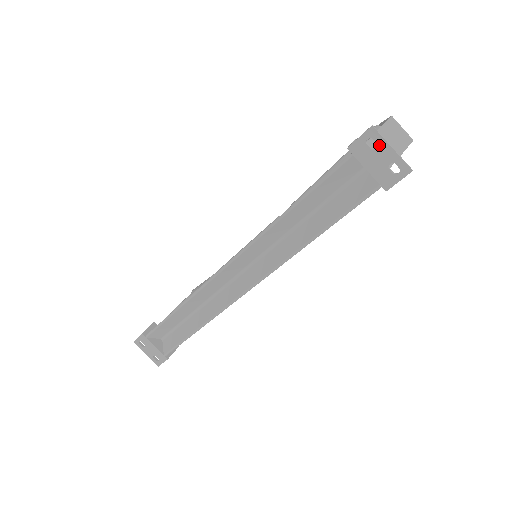
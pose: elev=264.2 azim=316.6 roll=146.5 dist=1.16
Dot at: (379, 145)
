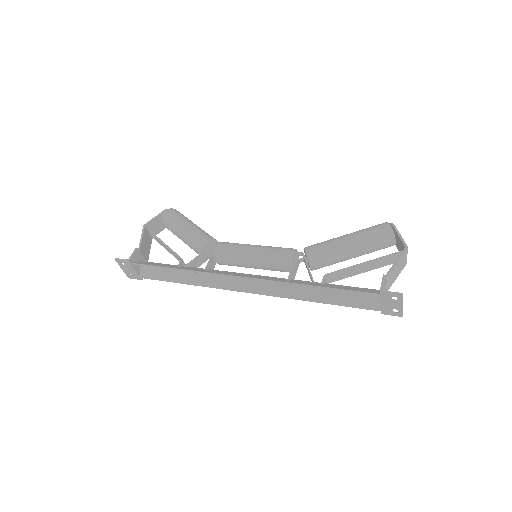
Dot at: (398, 302)
